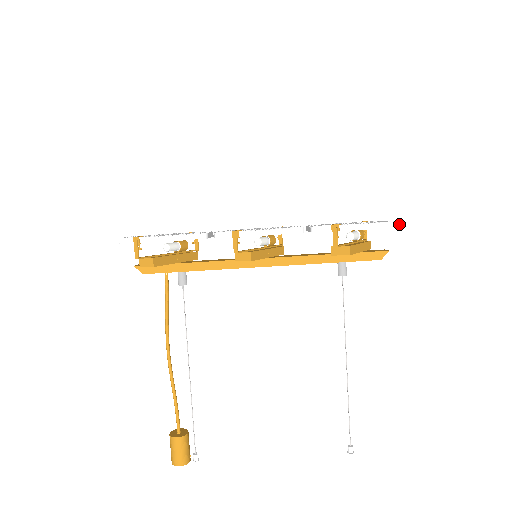
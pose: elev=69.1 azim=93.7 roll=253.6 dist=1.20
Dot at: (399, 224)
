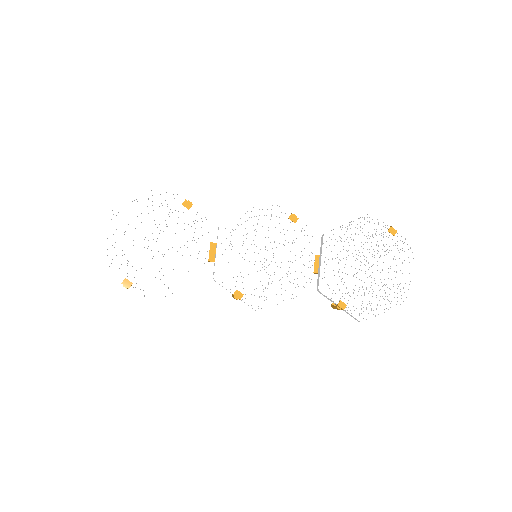
Dot at: (405, 302)
